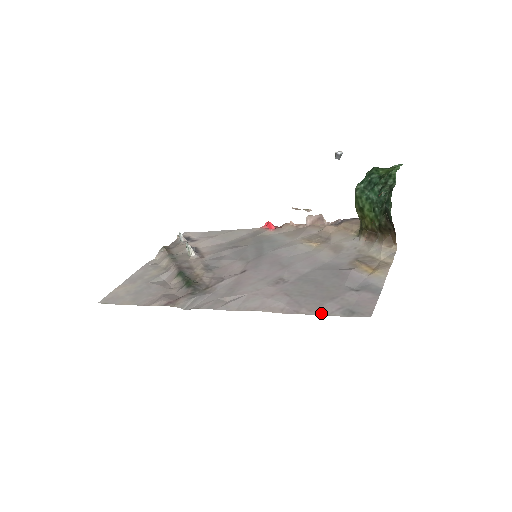
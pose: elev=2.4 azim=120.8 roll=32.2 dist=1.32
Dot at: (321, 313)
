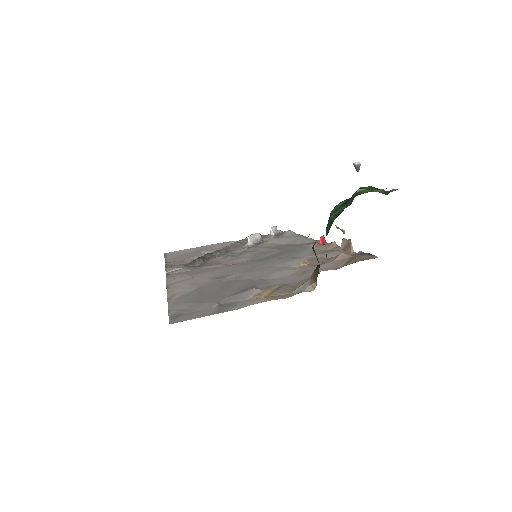
Dot at: (171, 307)
